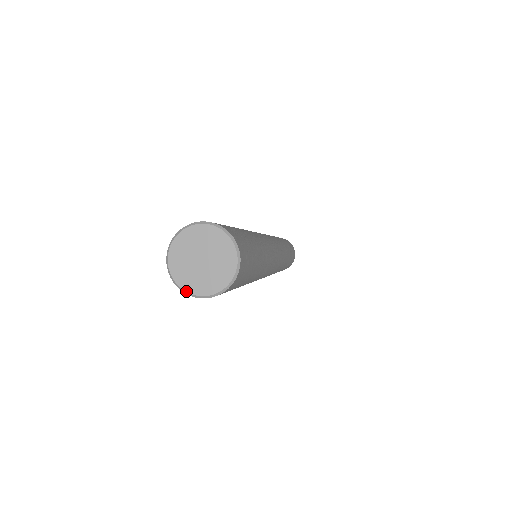
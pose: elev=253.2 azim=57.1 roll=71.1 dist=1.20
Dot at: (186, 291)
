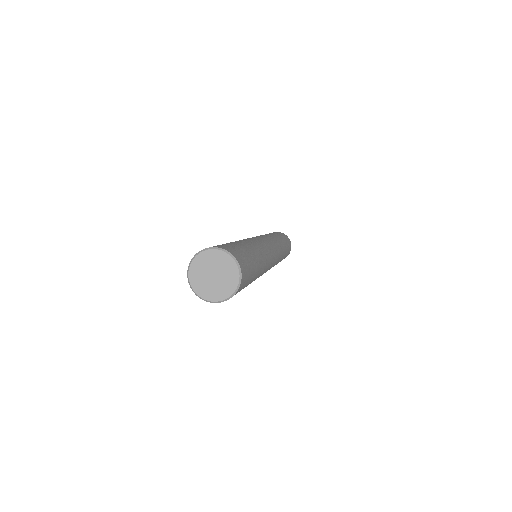
Dot at: (194, 291)
